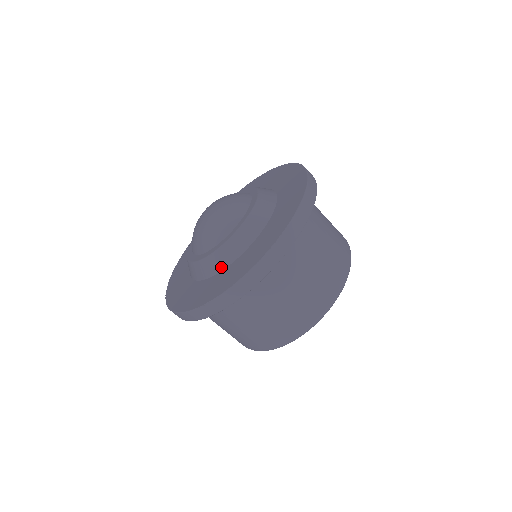
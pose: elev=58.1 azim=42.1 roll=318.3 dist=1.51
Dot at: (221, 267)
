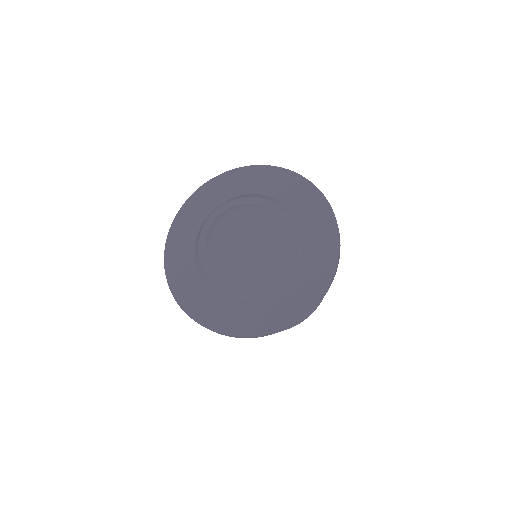
Dot at: (213, 288)
